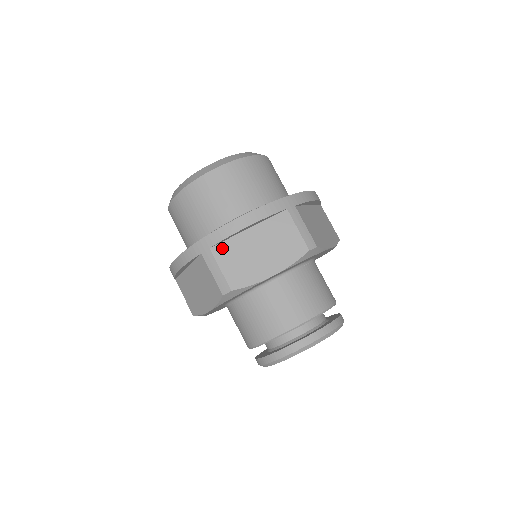
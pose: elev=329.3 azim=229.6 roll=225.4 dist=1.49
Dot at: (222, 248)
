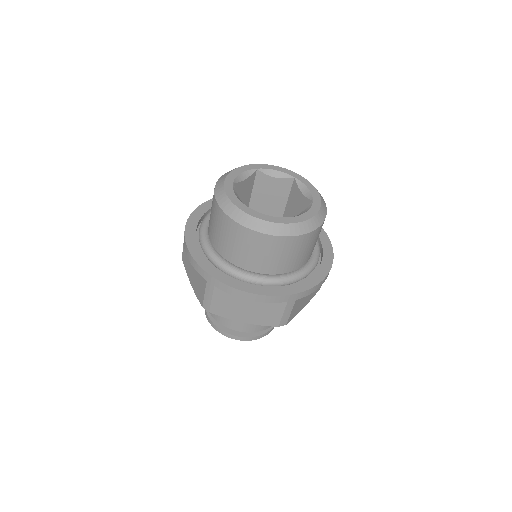
Dot at: occluded
